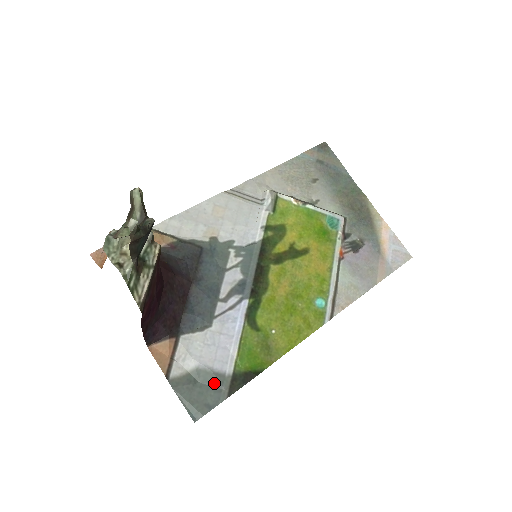
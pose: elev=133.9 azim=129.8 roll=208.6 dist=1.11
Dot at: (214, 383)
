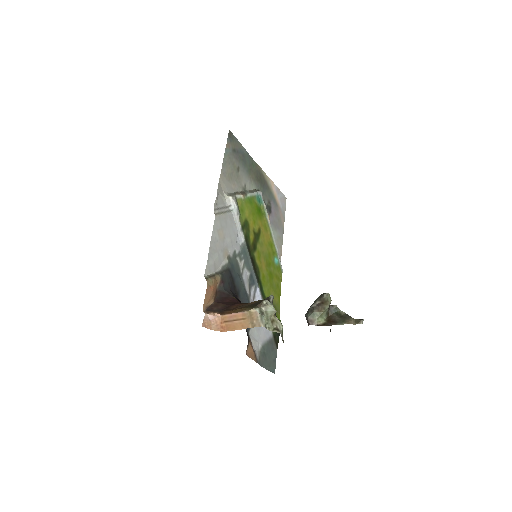
Dot at: (270, 347)
